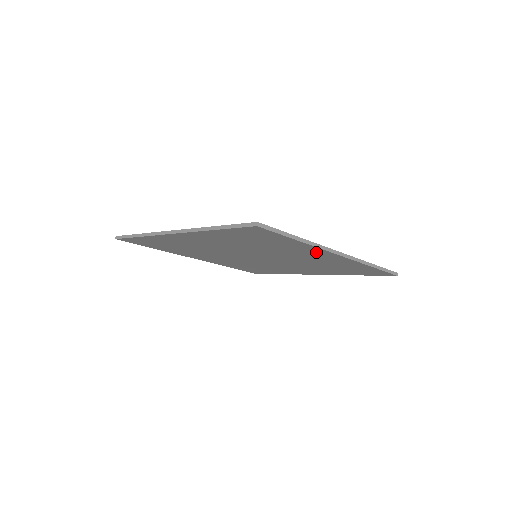
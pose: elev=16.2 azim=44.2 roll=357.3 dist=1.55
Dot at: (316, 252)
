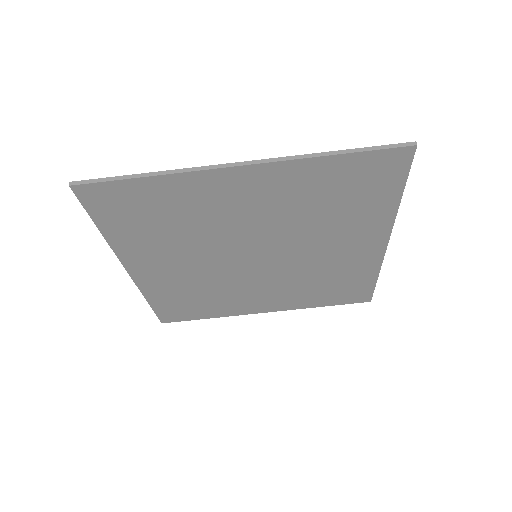
Dot at: (372, 234)
